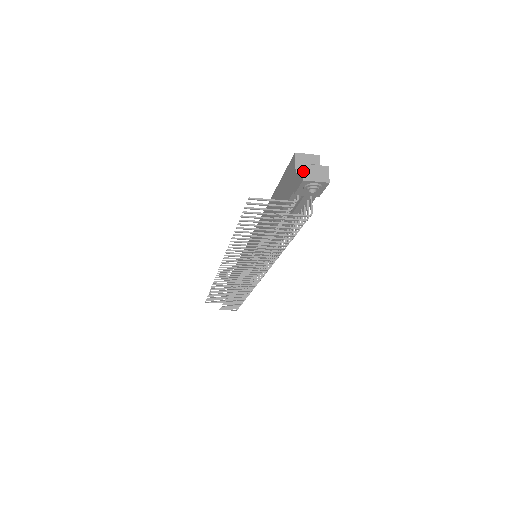
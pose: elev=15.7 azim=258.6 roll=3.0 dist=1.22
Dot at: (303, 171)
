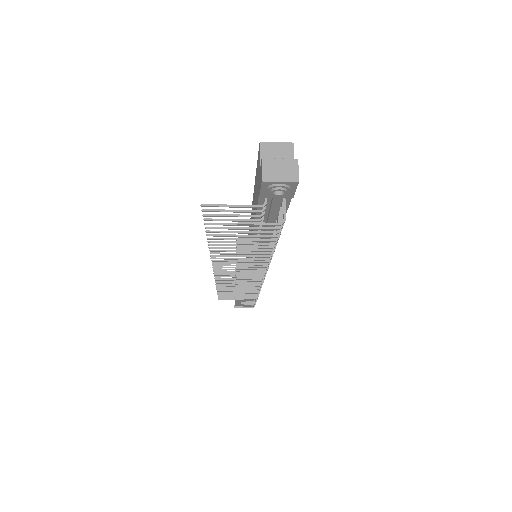
Dot at: (262, 168)
